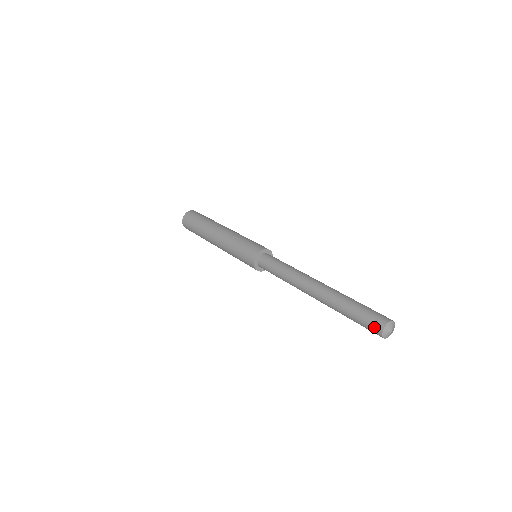
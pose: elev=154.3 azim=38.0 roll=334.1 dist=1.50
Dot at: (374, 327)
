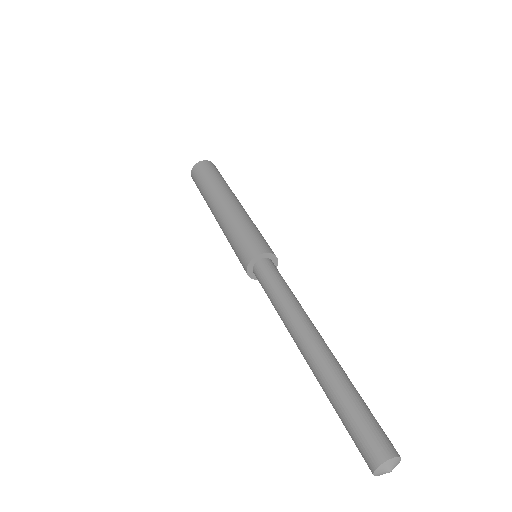
Dot at: occluded
